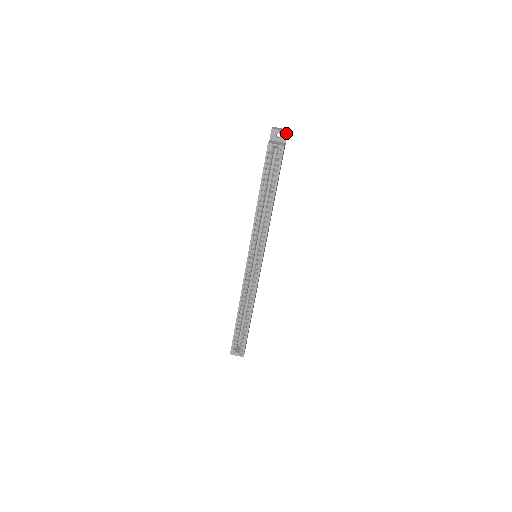
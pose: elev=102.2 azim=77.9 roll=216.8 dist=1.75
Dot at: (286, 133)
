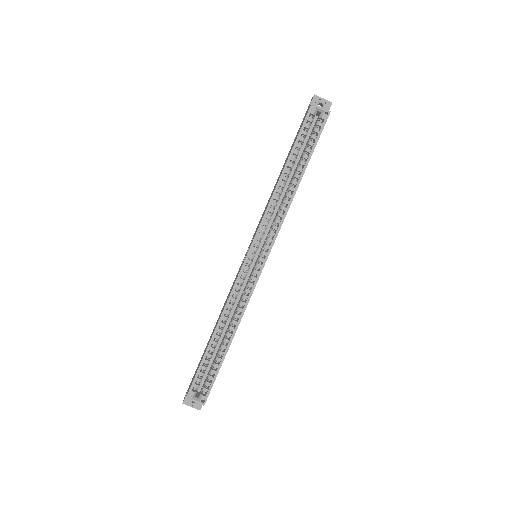
Dot at: (330, 104)
